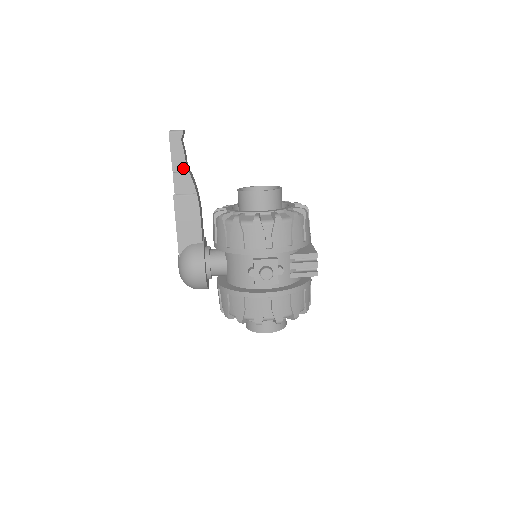
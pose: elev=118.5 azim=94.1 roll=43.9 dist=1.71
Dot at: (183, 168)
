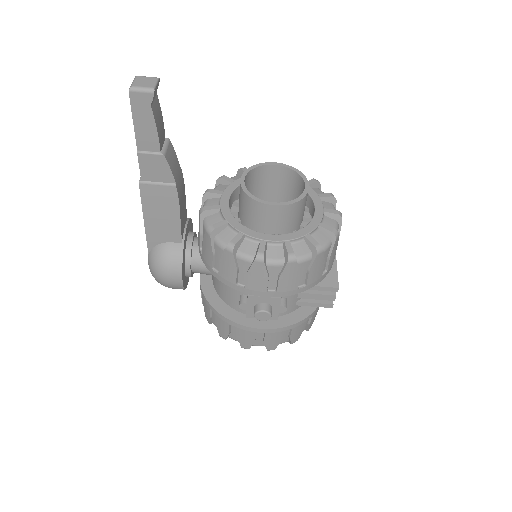
Dot at: (154, 147)
